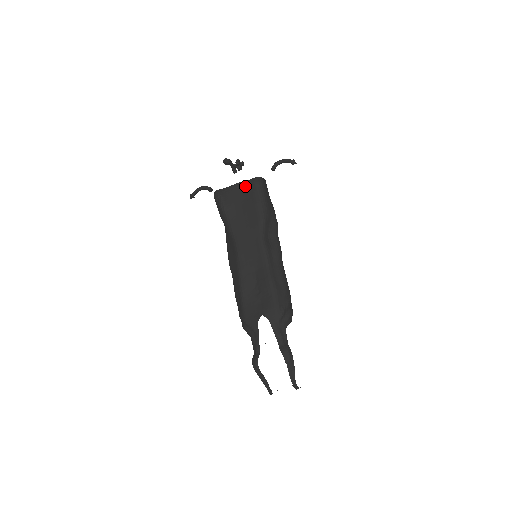
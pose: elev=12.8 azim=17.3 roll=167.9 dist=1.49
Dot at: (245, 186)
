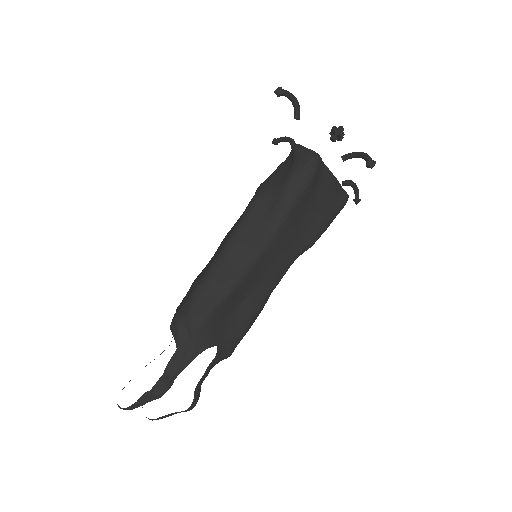
Dot at: (336, 191)
